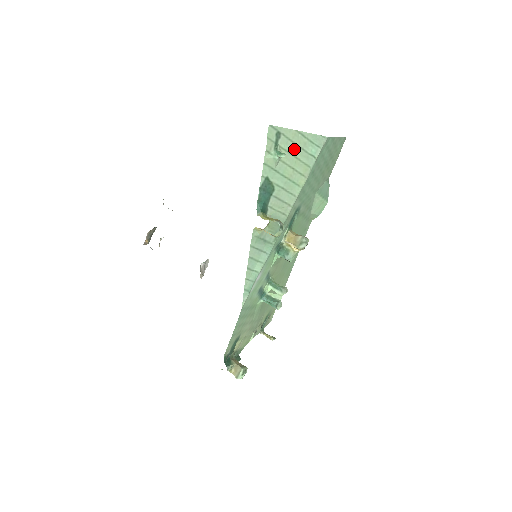
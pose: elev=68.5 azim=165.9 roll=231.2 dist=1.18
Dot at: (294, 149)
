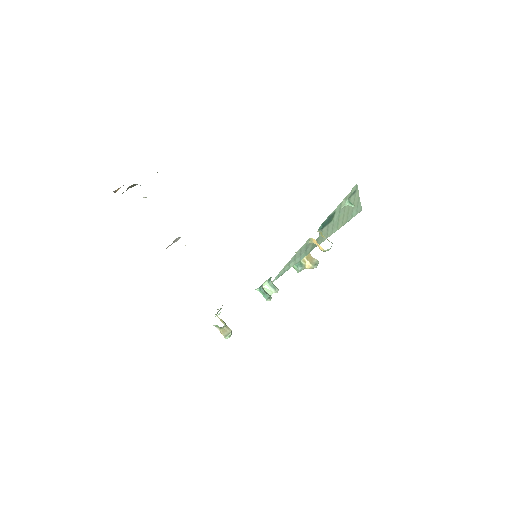
Dot at: occluded
